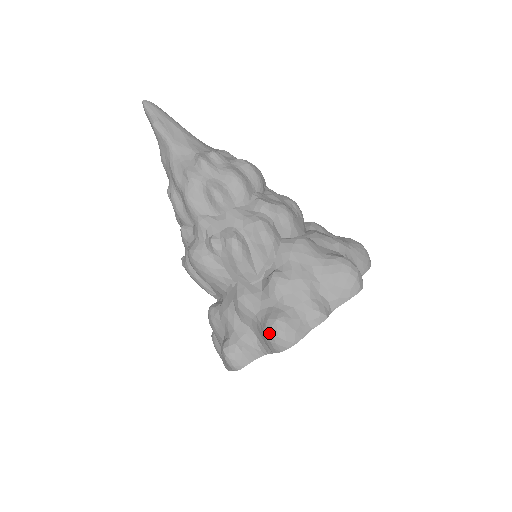
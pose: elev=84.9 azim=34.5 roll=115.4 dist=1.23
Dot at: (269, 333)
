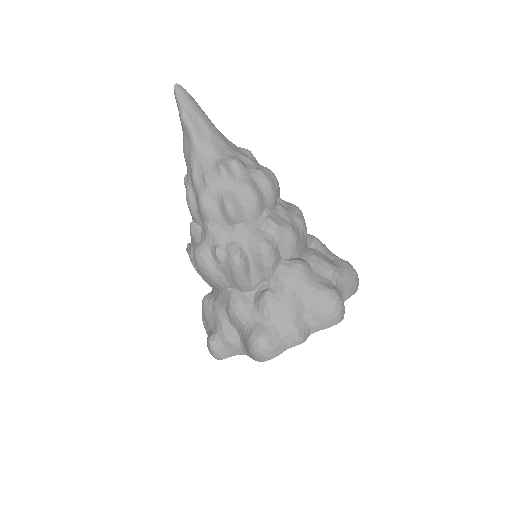
Dot at: (251, 346)
